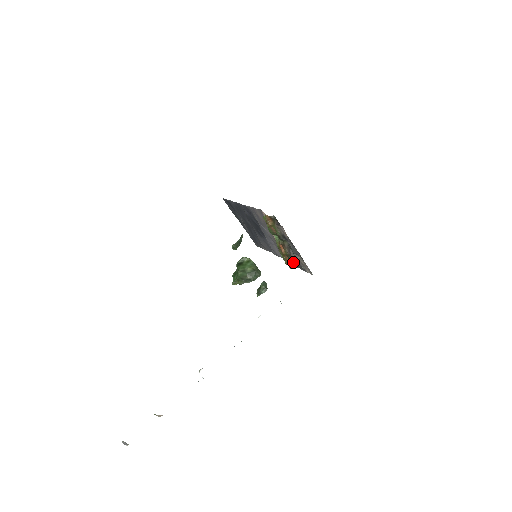
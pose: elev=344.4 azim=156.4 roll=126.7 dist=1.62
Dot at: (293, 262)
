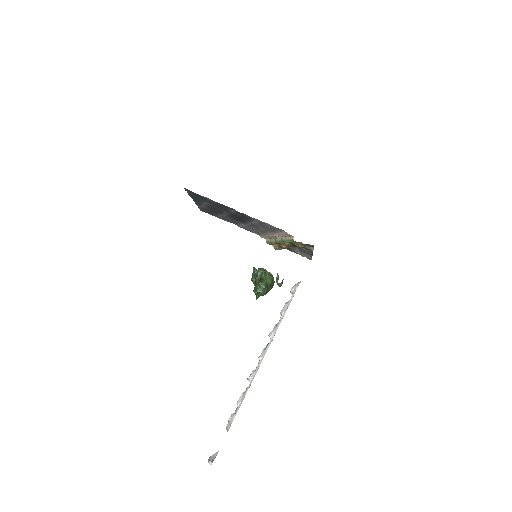
Dot at: occluded
